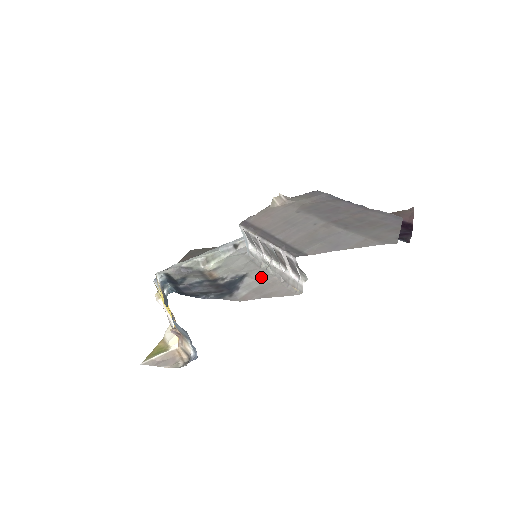
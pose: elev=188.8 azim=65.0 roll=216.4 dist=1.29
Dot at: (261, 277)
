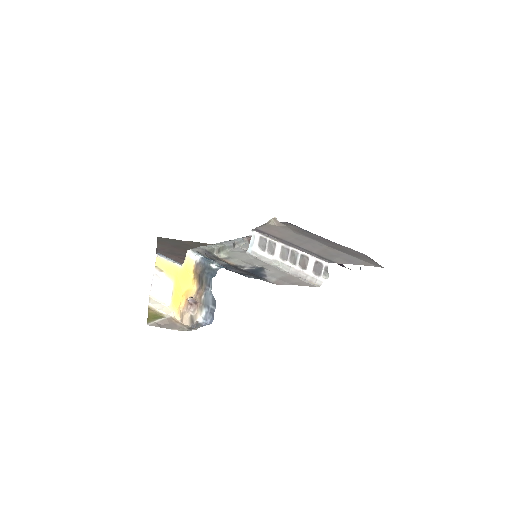
Dot at: (277, 271)
